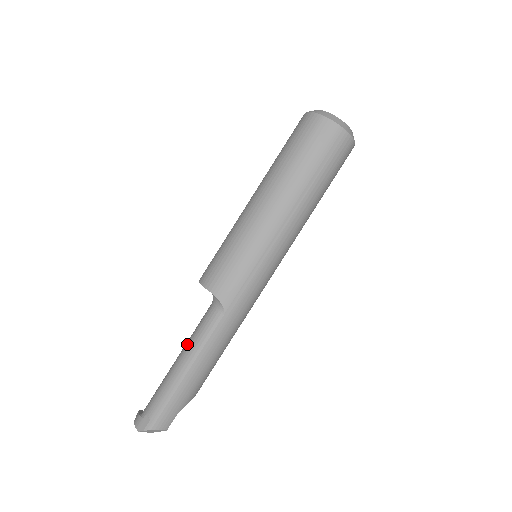
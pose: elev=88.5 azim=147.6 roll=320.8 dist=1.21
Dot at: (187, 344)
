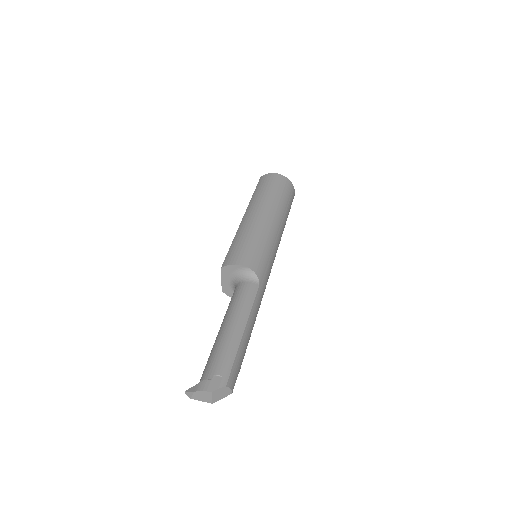
Dot at: (232, 311)
